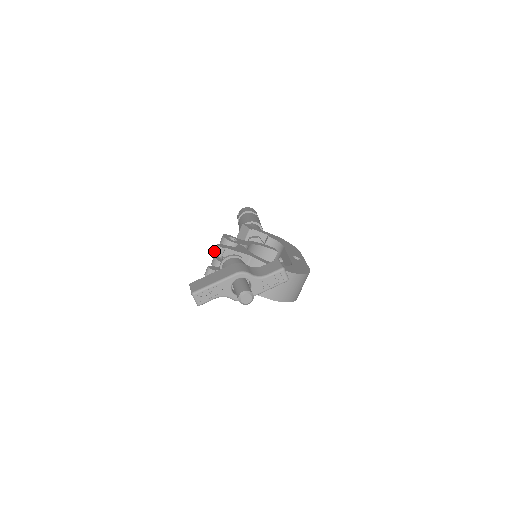
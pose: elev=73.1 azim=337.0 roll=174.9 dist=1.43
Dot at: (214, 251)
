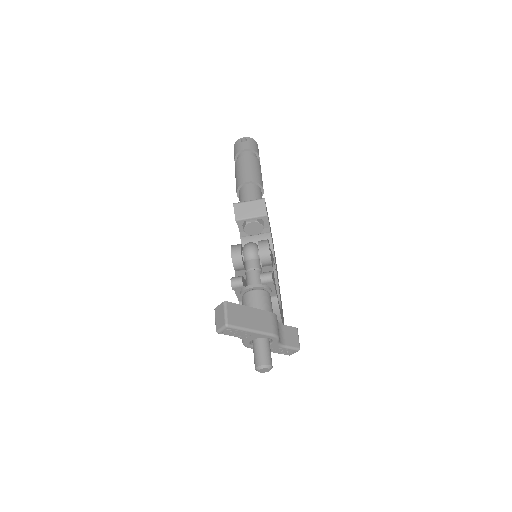
Dot at: (263, 276)
